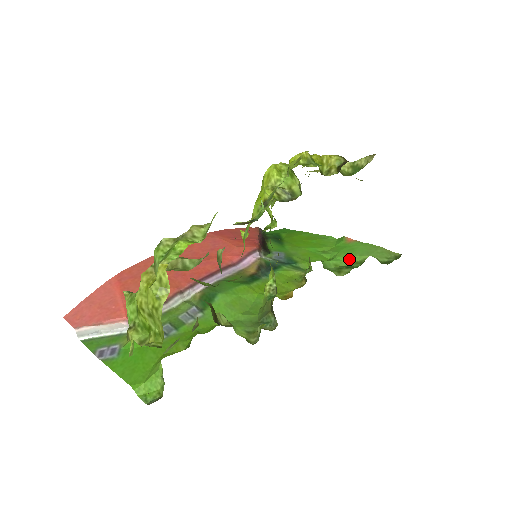
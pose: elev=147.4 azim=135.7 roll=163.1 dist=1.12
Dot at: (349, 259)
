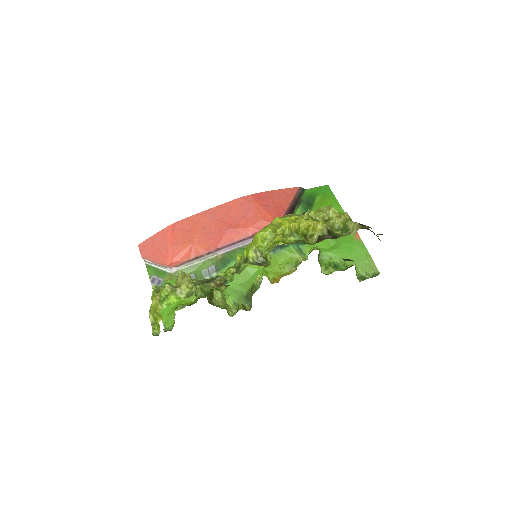
Dot at: (342, 257)
